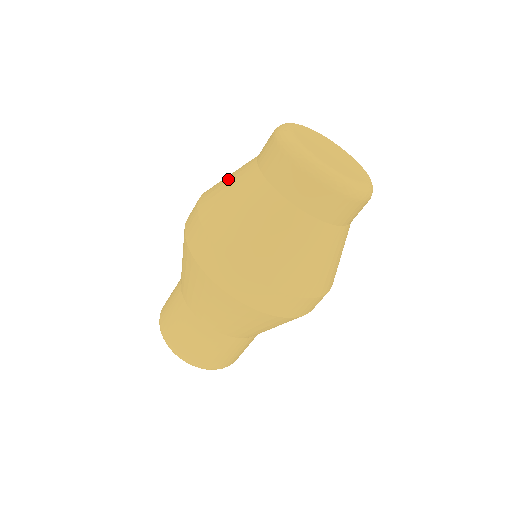
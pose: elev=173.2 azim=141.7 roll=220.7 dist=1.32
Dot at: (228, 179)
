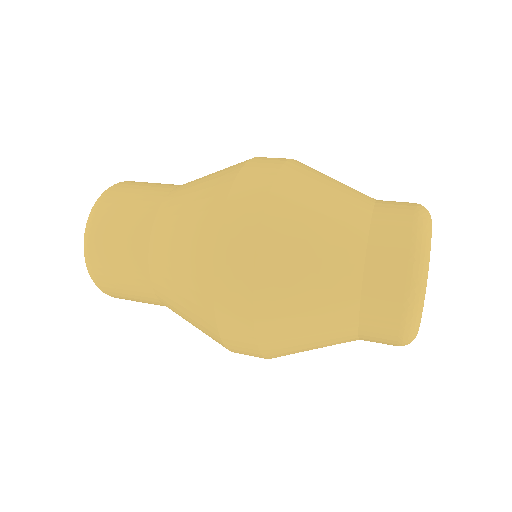
Dot at: (325, 200)
